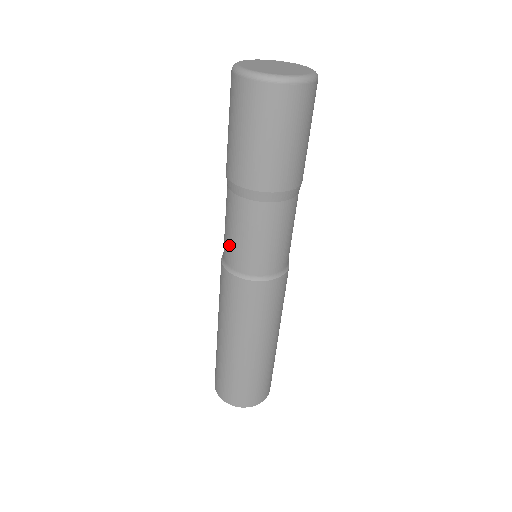
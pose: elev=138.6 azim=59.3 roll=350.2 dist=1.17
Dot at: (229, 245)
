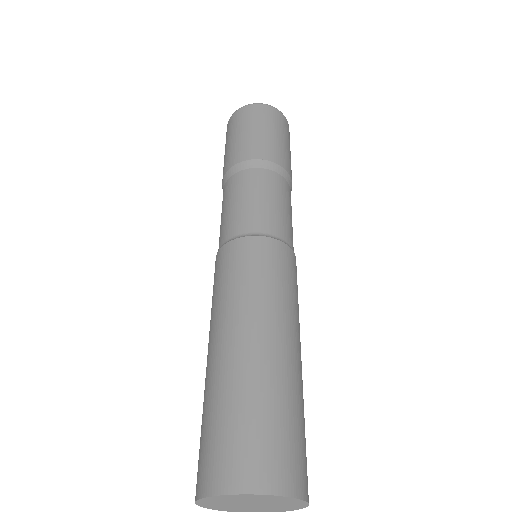
Dot at: (239, 214)
